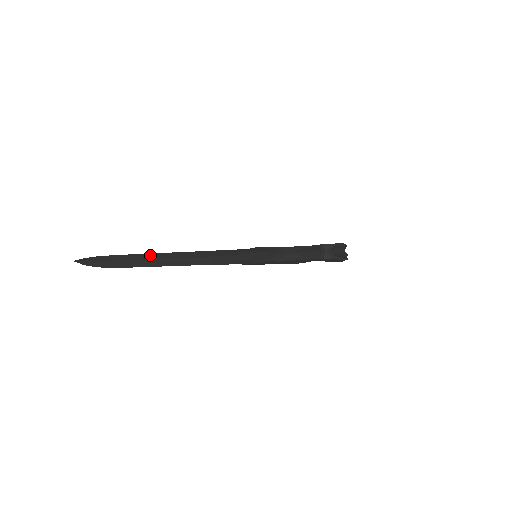
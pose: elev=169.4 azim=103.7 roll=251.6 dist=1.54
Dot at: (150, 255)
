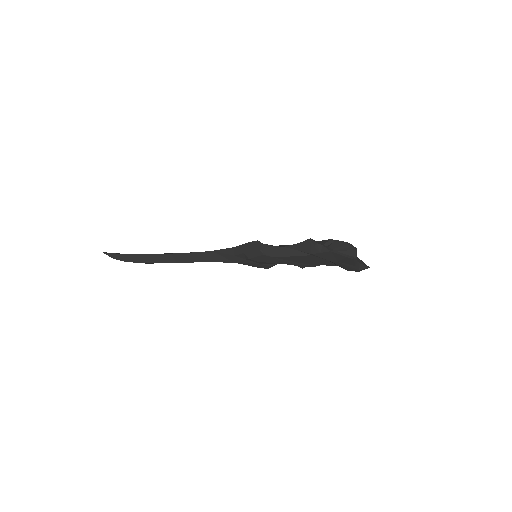
Dot at: occluded
